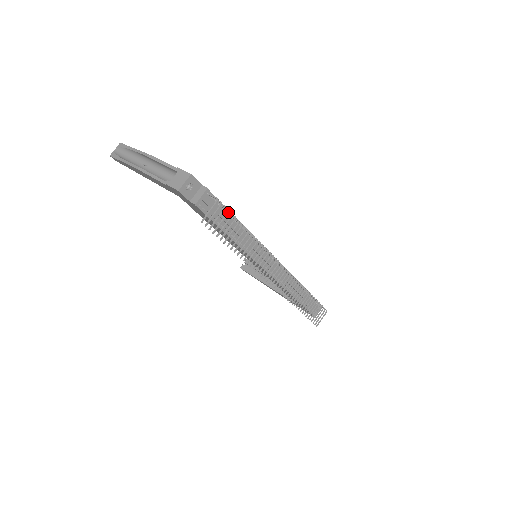
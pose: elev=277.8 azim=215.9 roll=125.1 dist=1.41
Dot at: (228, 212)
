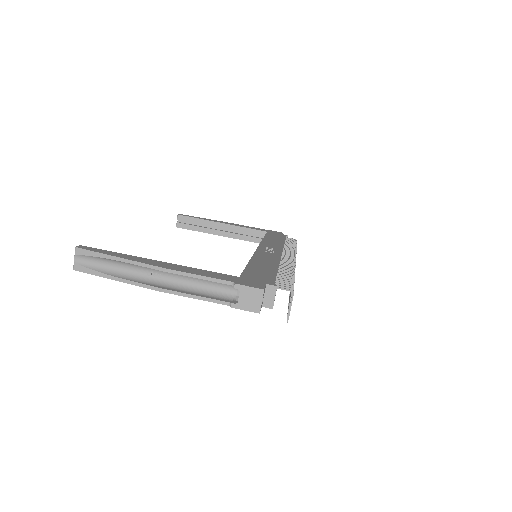
Dot at: occluded
